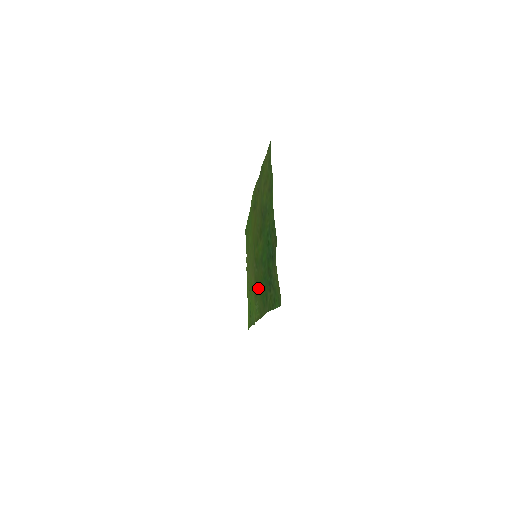
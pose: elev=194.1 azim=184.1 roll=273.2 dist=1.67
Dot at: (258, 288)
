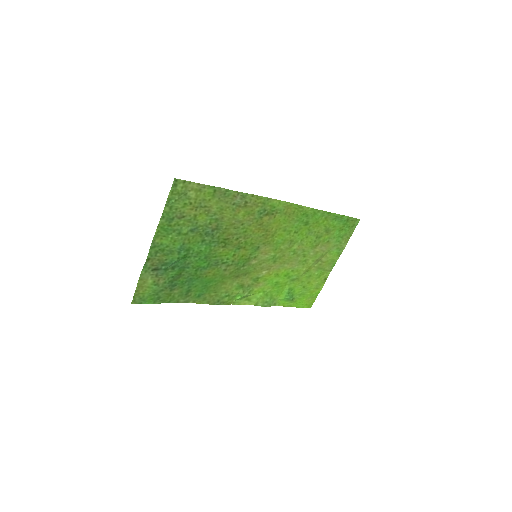
Dot at: (225, 282)
